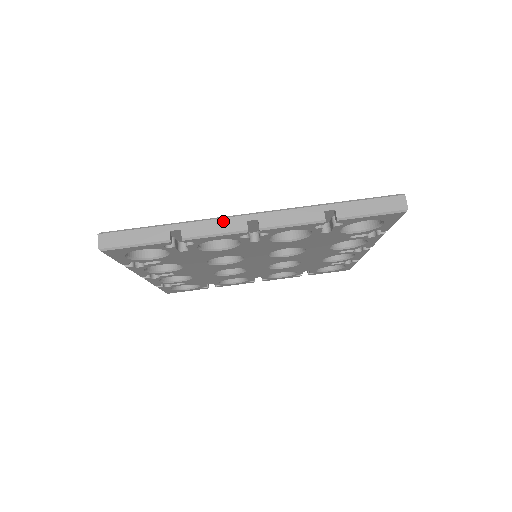
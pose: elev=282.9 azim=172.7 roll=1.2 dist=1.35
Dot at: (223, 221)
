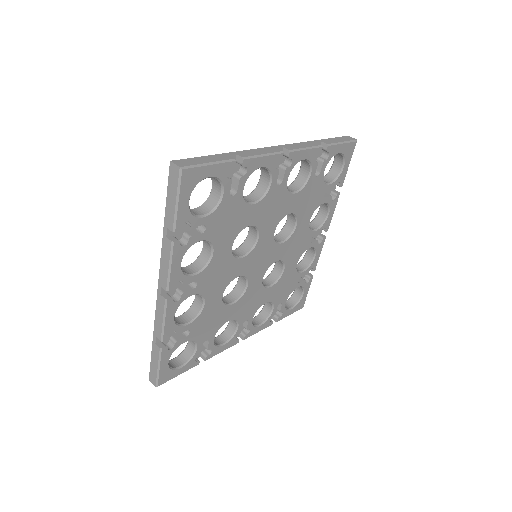
Dot at: (262, 149)
